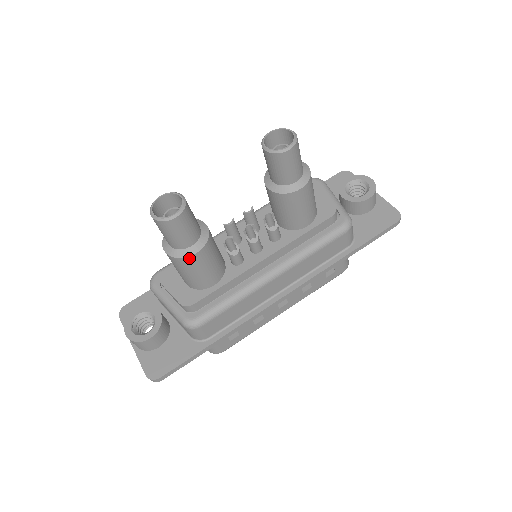
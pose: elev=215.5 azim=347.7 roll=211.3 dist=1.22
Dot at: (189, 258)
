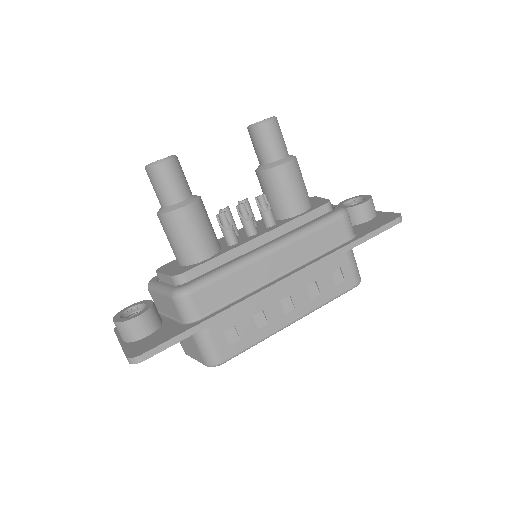
Dot at: (178, 211)
